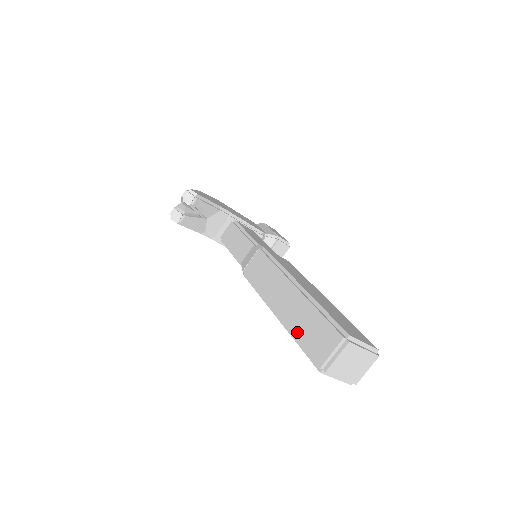
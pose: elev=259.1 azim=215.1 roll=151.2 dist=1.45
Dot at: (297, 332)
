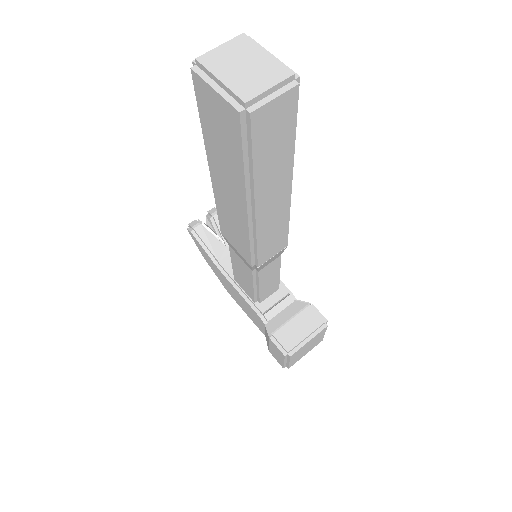
Dot at: occluded
